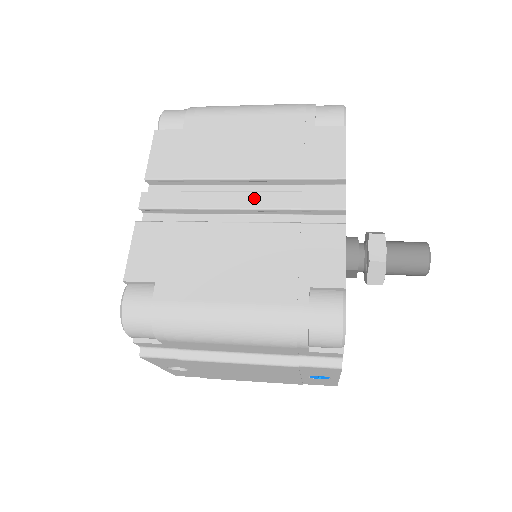
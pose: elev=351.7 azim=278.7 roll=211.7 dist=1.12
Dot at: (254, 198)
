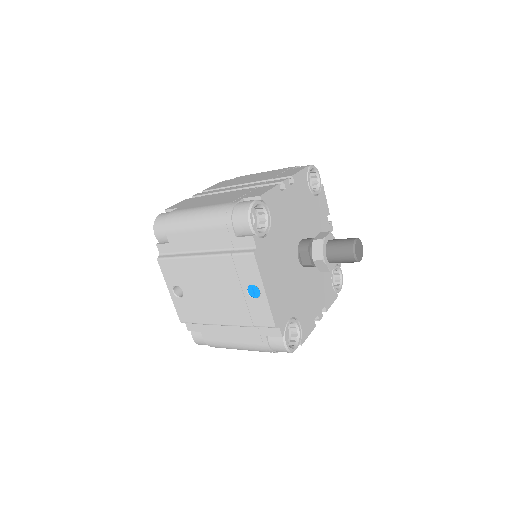
Dot at: (244, 186)
